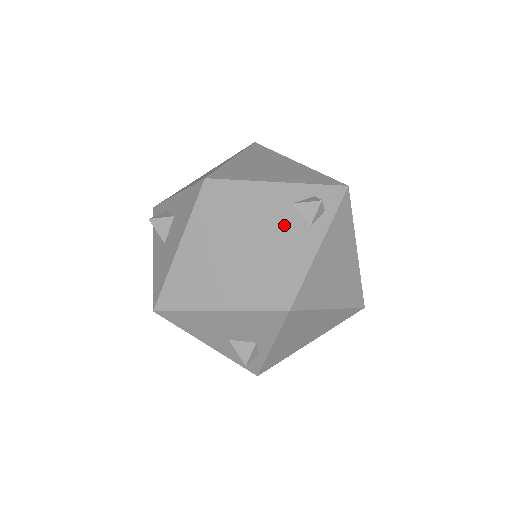
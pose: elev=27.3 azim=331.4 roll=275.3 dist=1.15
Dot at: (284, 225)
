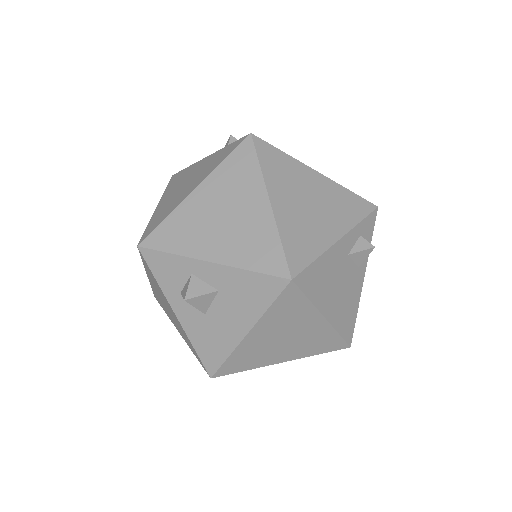
Dot at: (345, 280)
